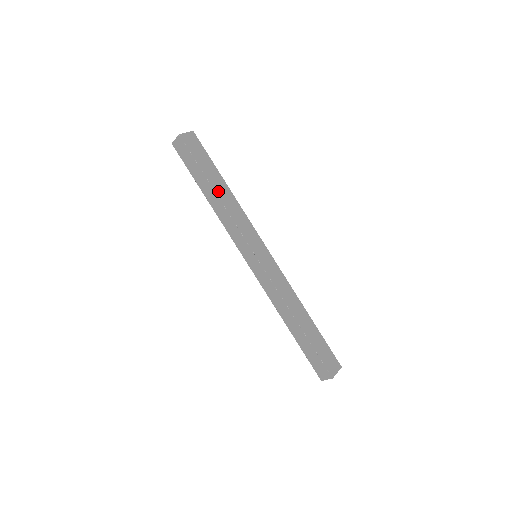
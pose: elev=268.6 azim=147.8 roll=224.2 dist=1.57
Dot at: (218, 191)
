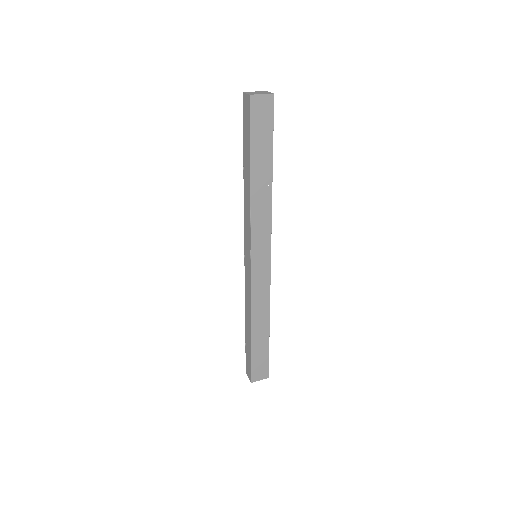
Dot at: (255, 180)
